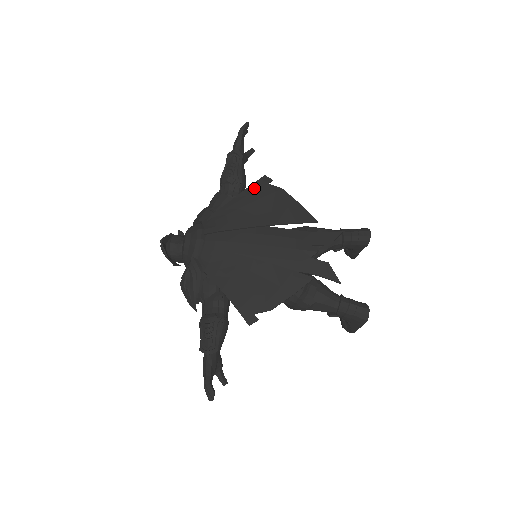
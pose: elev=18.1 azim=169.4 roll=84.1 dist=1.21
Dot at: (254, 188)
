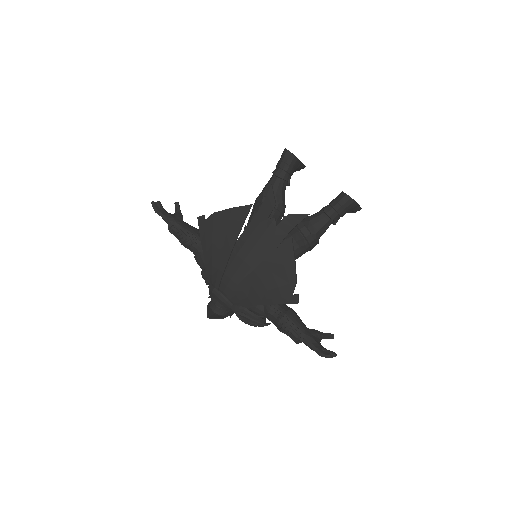
Dot at: (203, 233)
